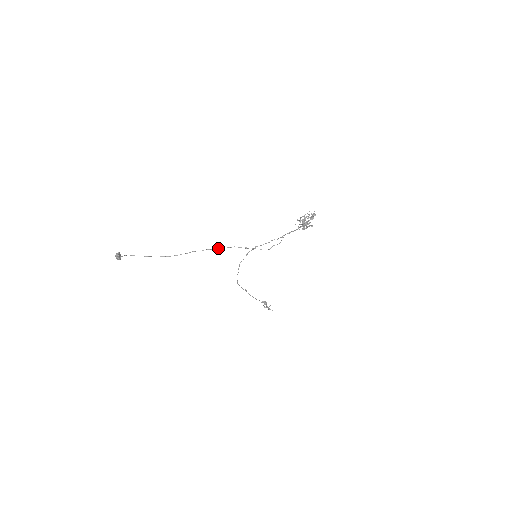
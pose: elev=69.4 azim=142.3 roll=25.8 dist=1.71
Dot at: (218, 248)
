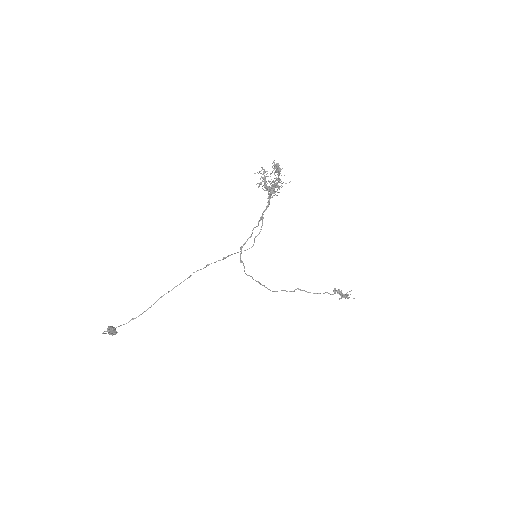
Dot at: (189, 277)
